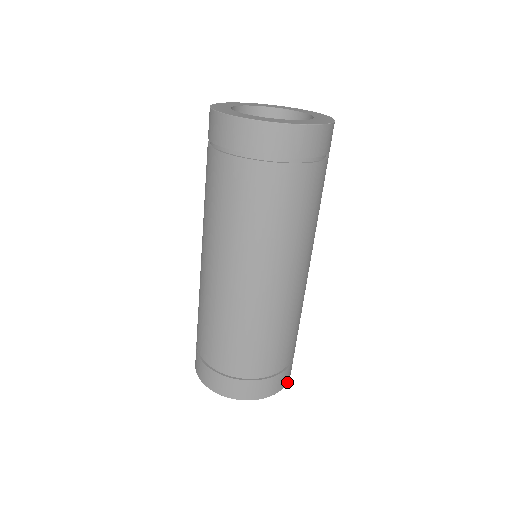
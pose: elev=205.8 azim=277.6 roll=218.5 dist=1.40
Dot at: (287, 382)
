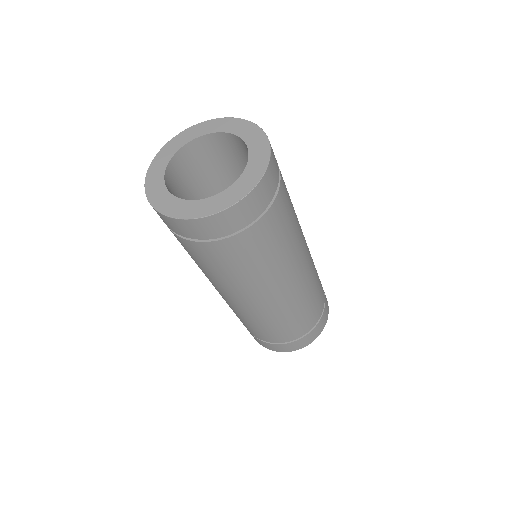
Dot at: (318, 335)
